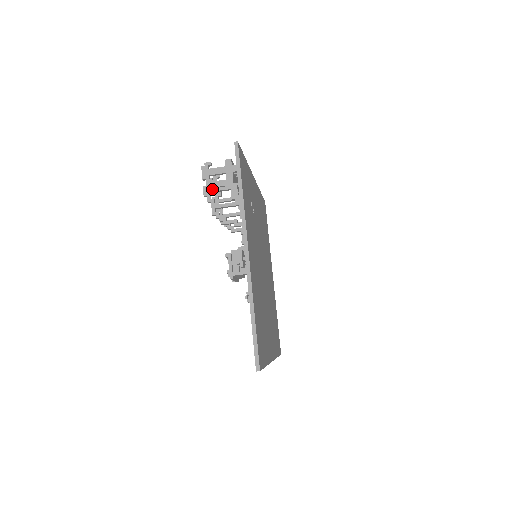
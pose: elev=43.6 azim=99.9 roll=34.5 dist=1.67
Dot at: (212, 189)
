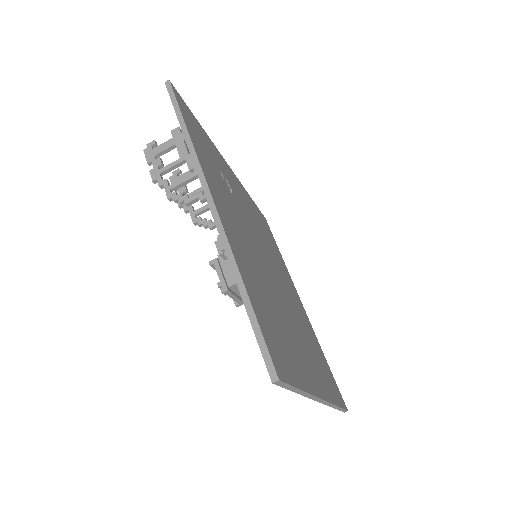
Dot at: (161, 169)
